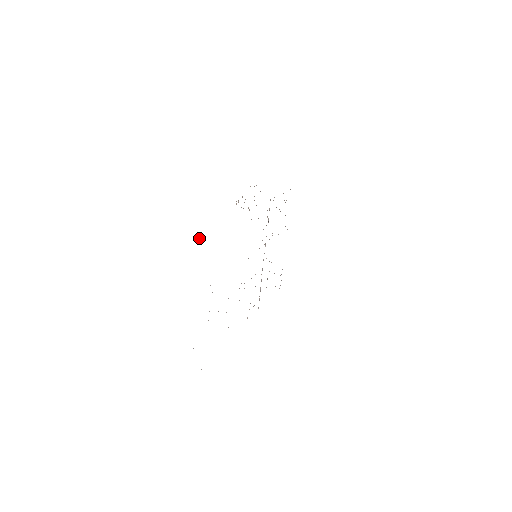
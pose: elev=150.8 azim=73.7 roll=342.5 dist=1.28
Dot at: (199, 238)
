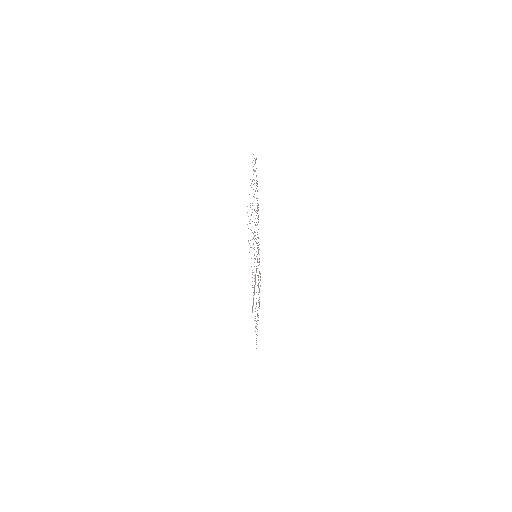
Dot at: occluded
